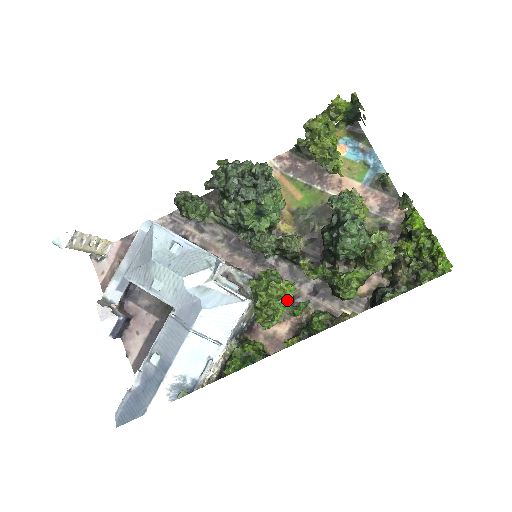
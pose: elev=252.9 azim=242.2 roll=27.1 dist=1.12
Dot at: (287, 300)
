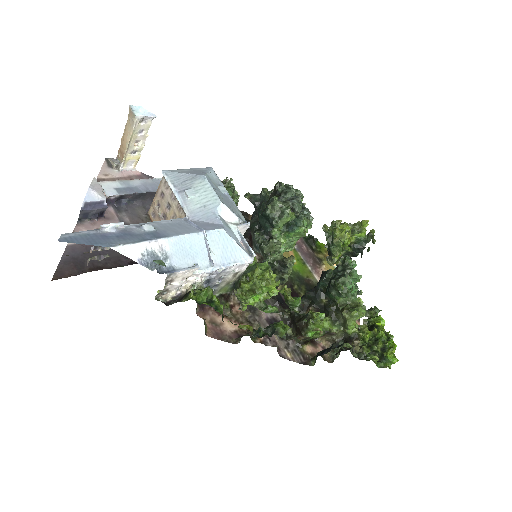
Dot at: (268, 294)
